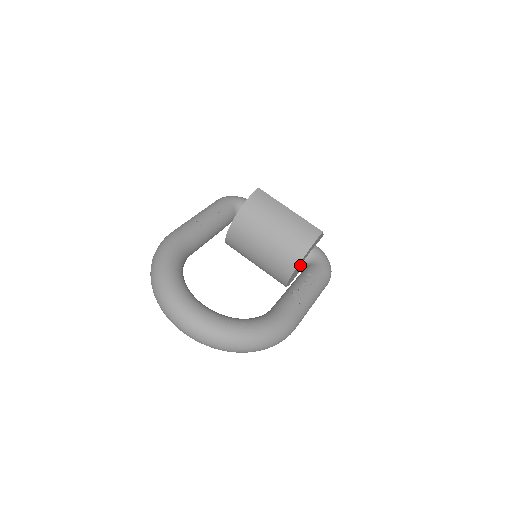
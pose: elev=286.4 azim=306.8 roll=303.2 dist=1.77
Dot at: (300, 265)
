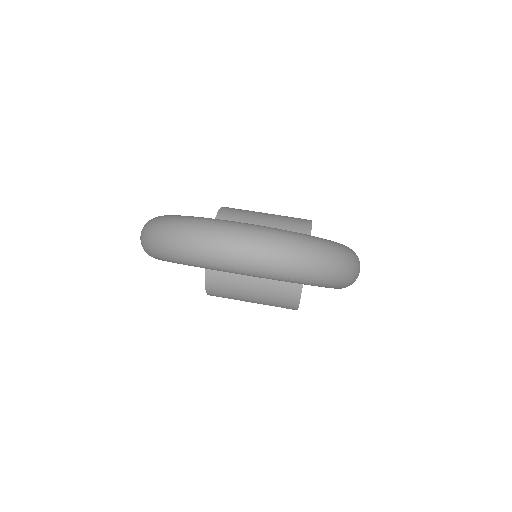
Dot at: occluded
